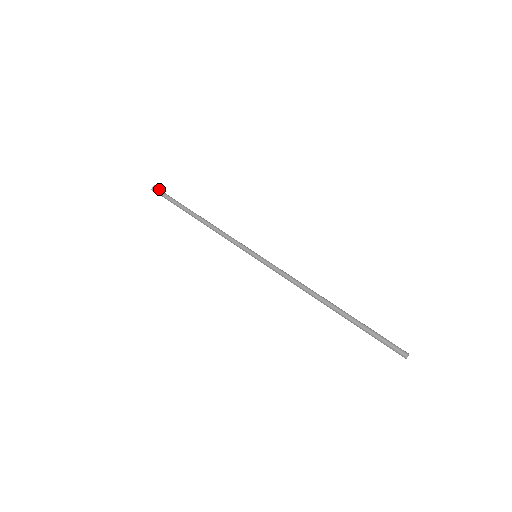
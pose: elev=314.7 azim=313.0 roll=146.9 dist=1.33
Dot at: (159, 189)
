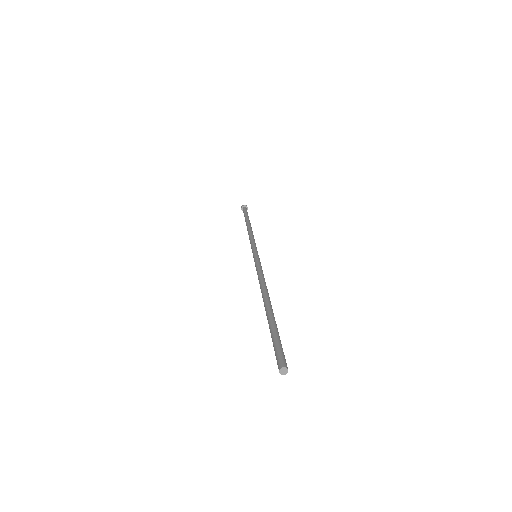
Dot at: (245, 207)
